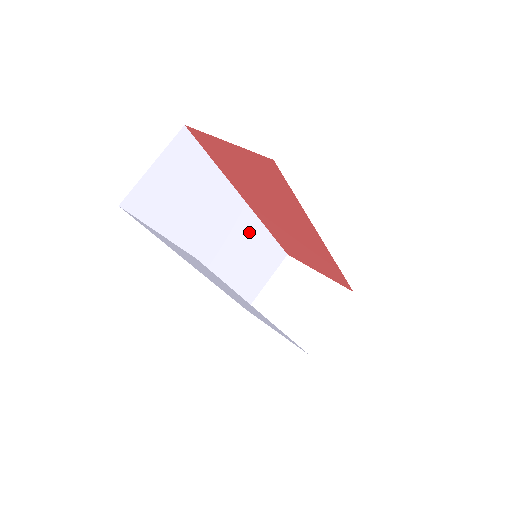
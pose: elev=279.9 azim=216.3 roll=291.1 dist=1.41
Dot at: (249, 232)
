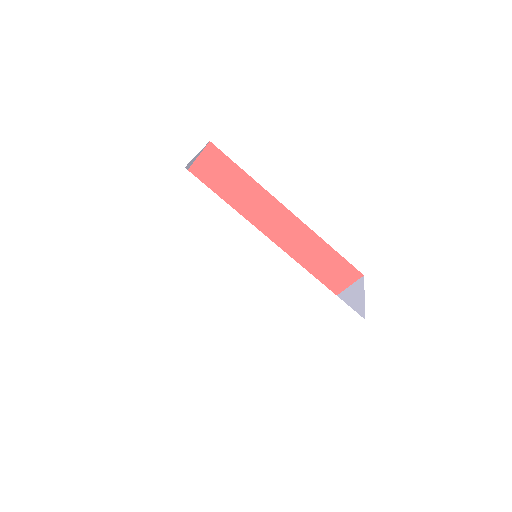
Dot at: occluded
